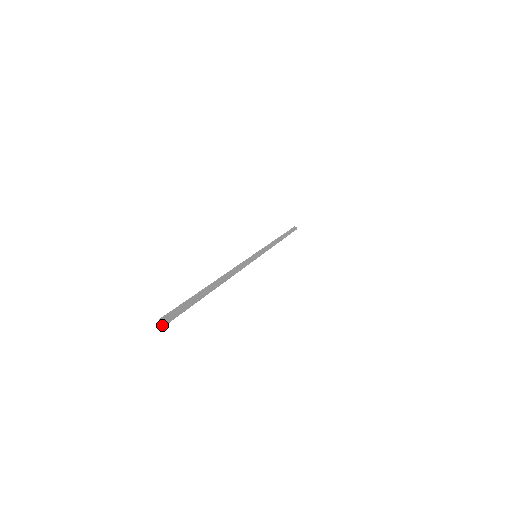
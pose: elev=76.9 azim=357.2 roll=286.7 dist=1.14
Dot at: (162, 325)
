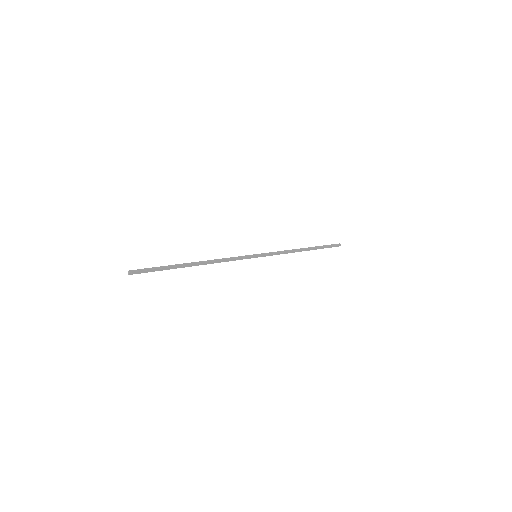
Dot at: (129, 274)
